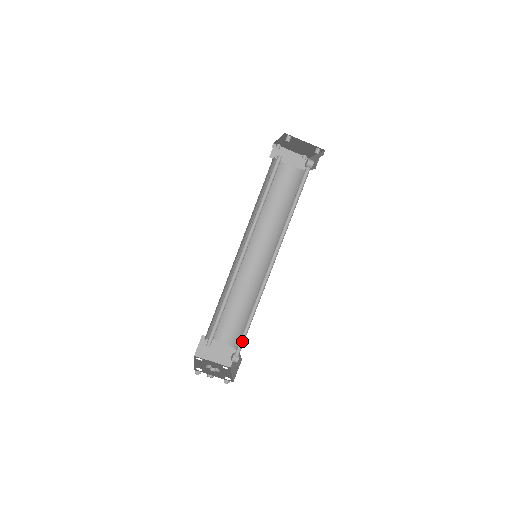
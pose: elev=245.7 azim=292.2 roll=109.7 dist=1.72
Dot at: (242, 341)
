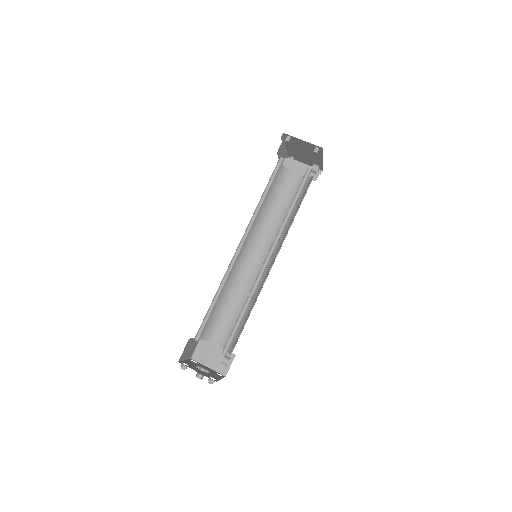
Dot at: (231, 340)
